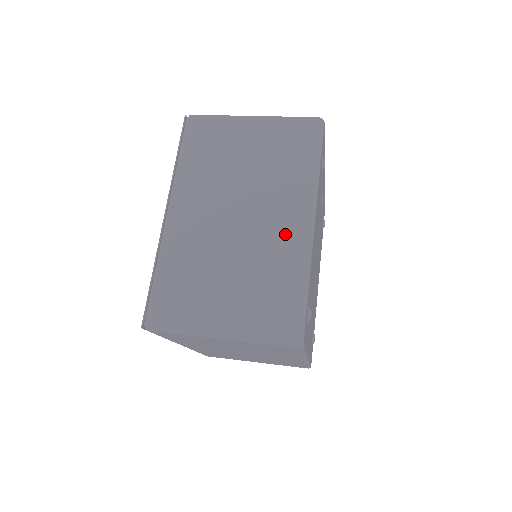
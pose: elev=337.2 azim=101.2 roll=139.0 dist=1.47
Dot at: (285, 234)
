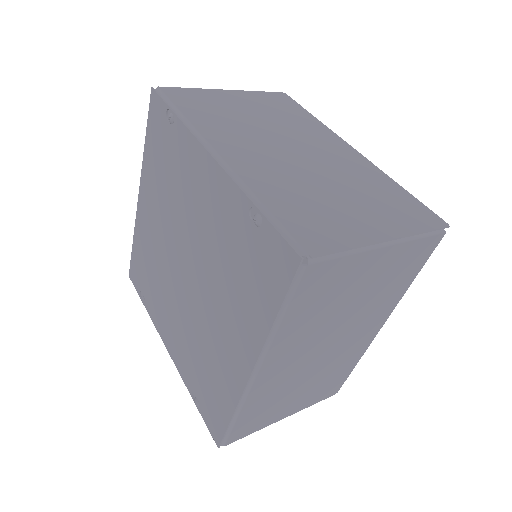
Dot at: (344, 157)
